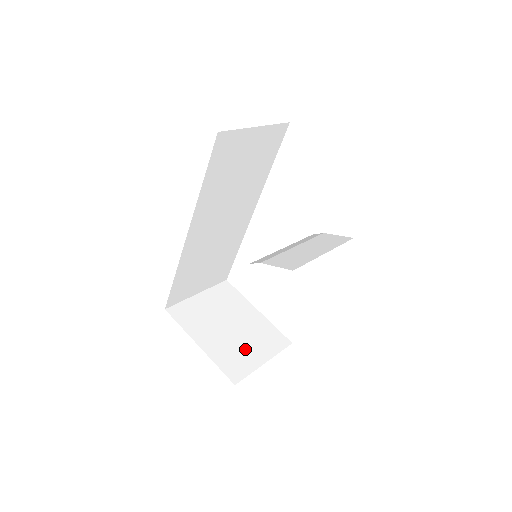
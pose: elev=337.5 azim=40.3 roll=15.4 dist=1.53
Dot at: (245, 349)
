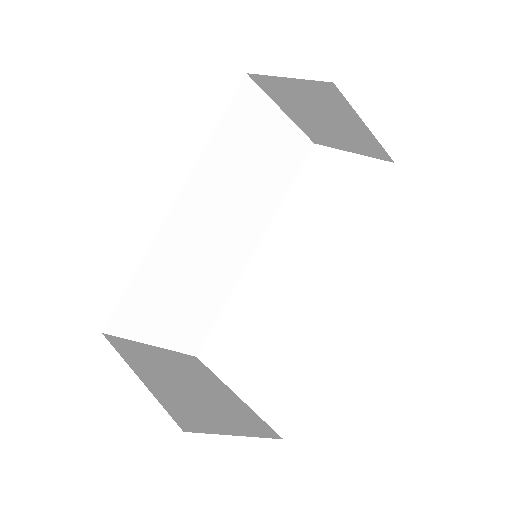
Dot at: (209, 410)
